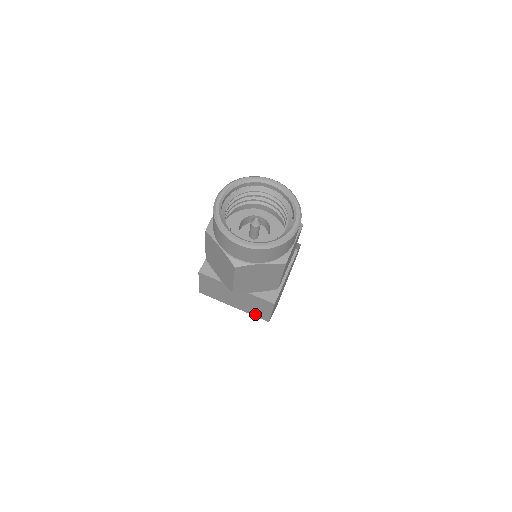
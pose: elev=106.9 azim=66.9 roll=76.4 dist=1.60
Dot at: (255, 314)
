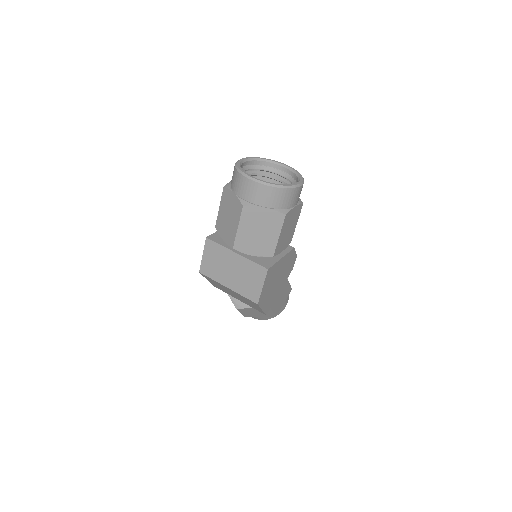
Dot at: (246, 294)
